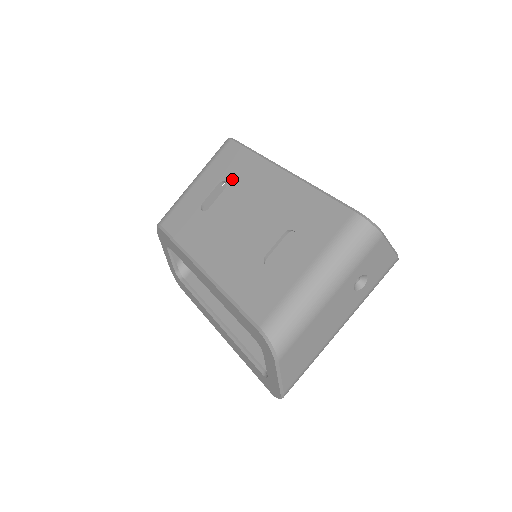
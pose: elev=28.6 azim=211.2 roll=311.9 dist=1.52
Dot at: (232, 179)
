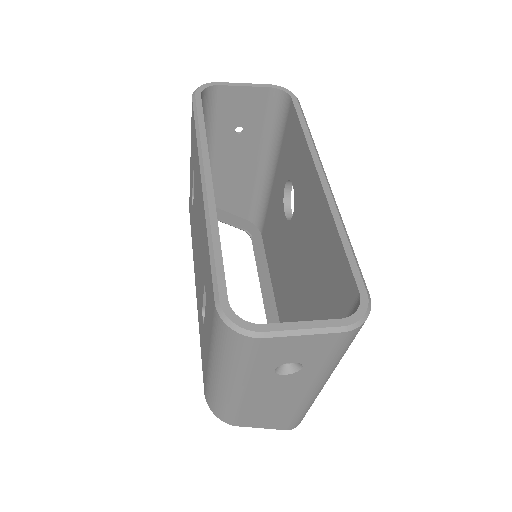
Dot at: (194, 170)
